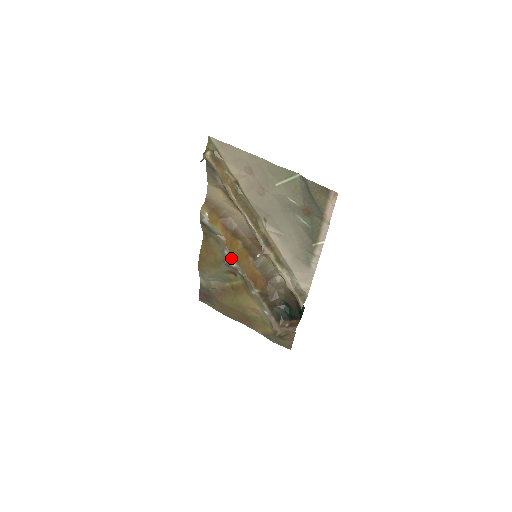
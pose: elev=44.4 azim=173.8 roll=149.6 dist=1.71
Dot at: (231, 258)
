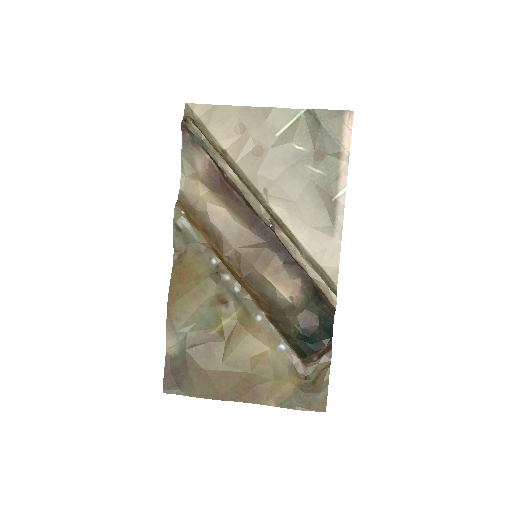
Dot at: (223, 267)
